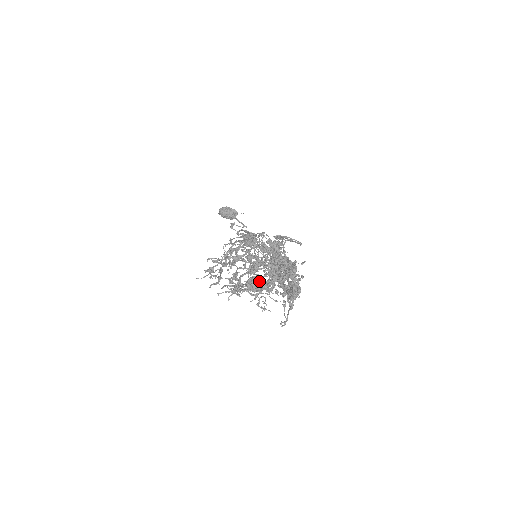
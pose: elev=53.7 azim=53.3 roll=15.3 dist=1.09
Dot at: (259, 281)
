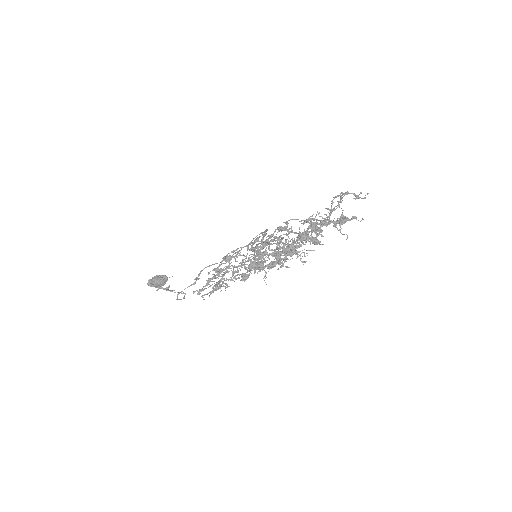
Dot at: (321, 221)
